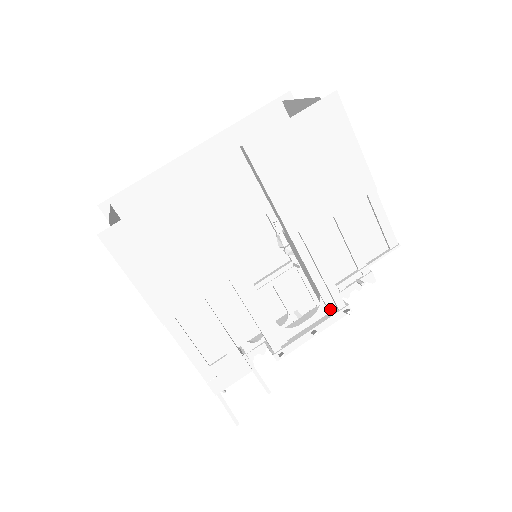
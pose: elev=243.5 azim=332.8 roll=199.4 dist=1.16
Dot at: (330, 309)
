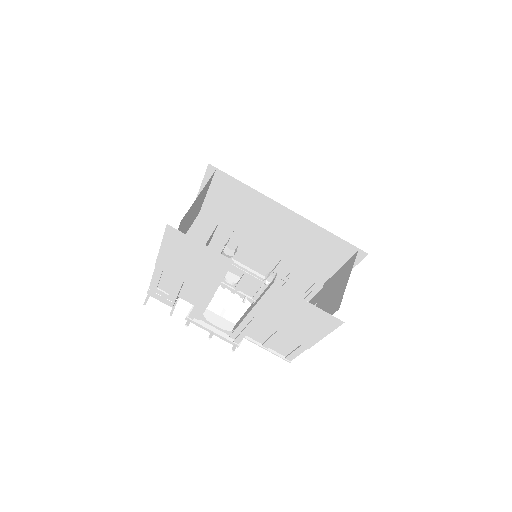
Dot at: (231, 336)
